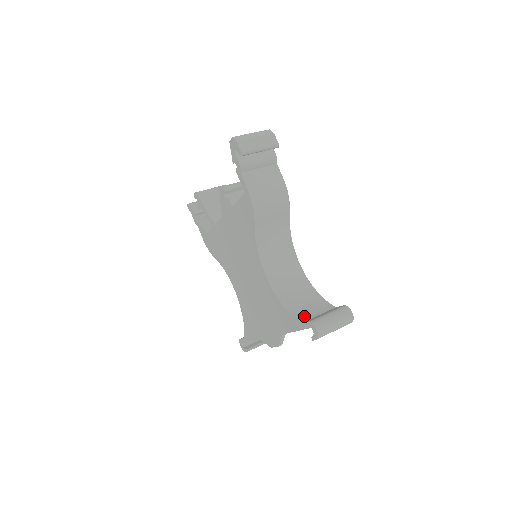
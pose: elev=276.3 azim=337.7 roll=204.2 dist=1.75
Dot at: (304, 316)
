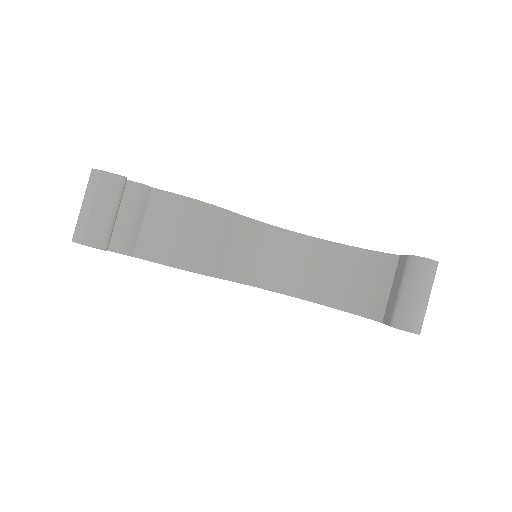
Dot at: (376, 306)
